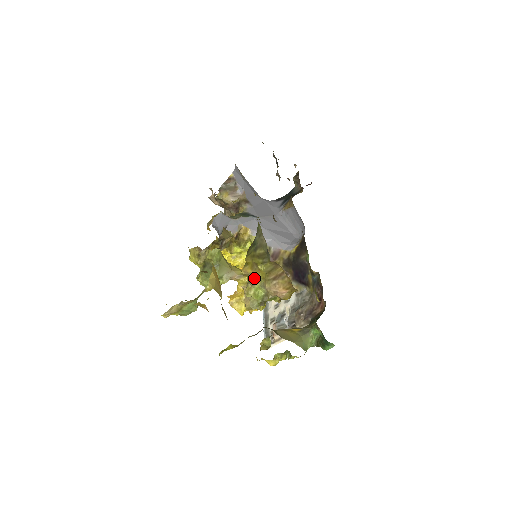
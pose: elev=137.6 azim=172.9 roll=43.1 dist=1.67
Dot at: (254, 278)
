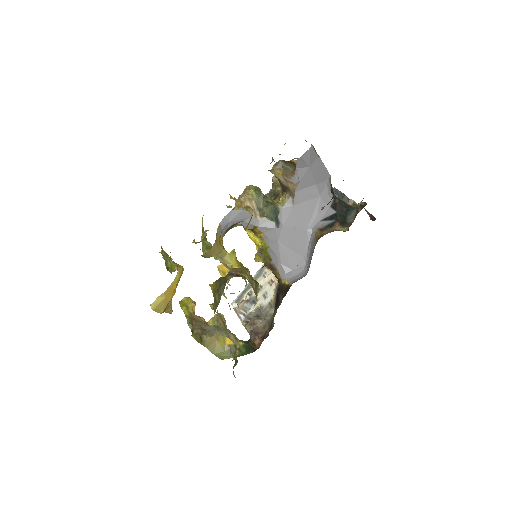
Dot at: occluded
